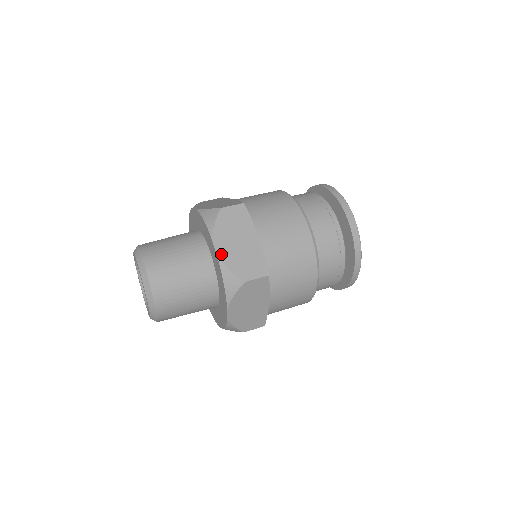
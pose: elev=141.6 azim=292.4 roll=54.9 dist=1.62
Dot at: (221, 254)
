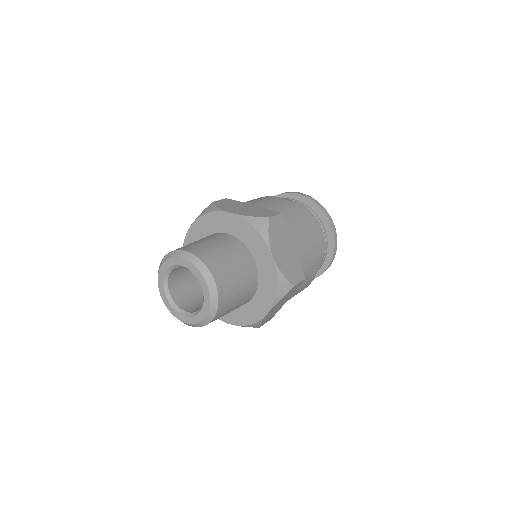
Dot at: (237, 213)
